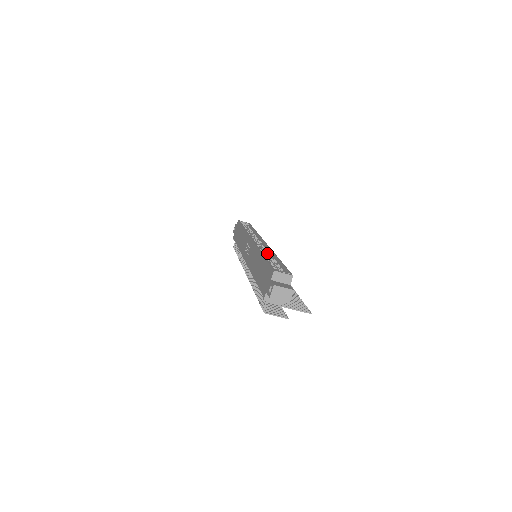
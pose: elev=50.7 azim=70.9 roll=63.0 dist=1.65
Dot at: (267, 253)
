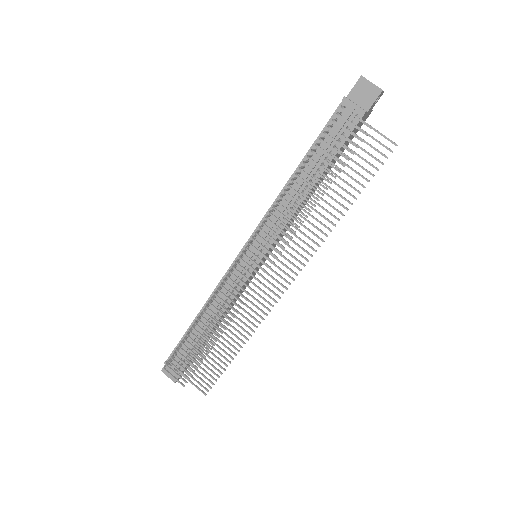
Dot at: occluded
